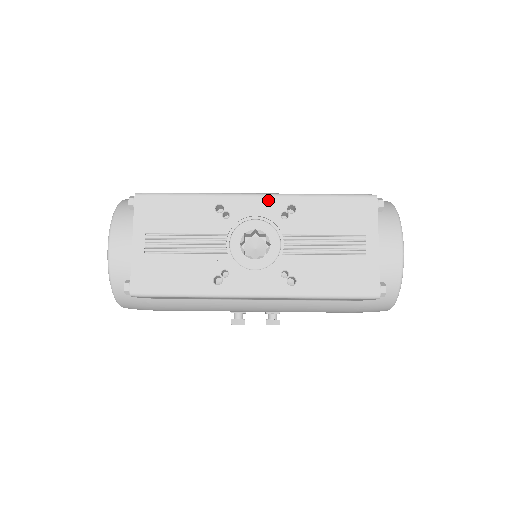
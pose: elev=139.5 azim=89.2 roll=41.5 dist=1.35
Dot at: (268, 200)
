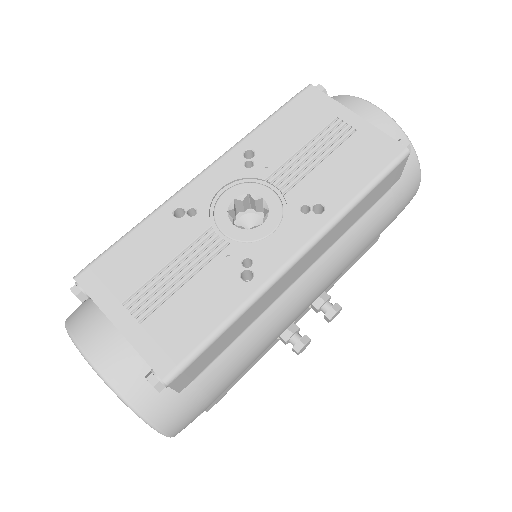
Dot at: (219, 166)
